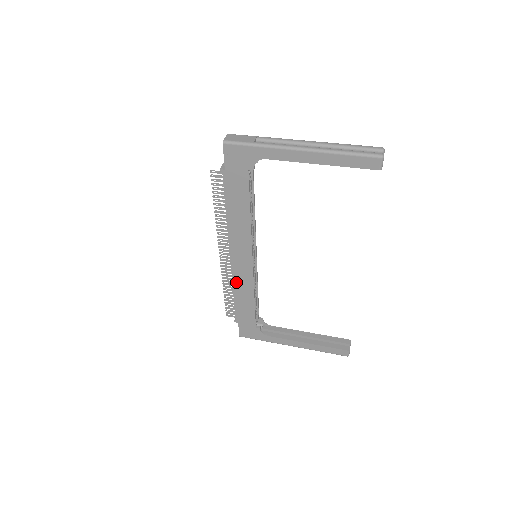
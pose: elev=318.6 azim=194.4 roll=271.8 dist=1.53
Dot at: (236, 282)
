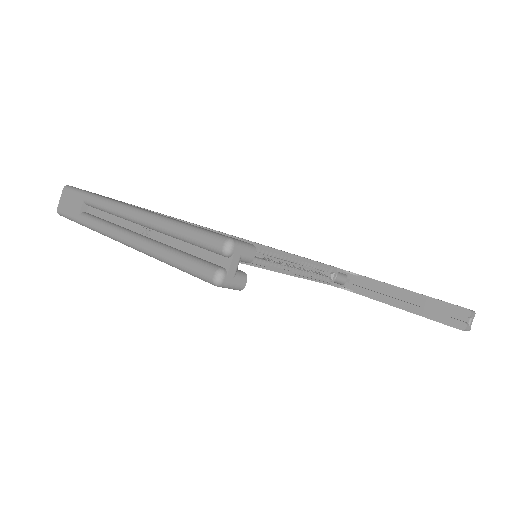
Dot at: occluded
